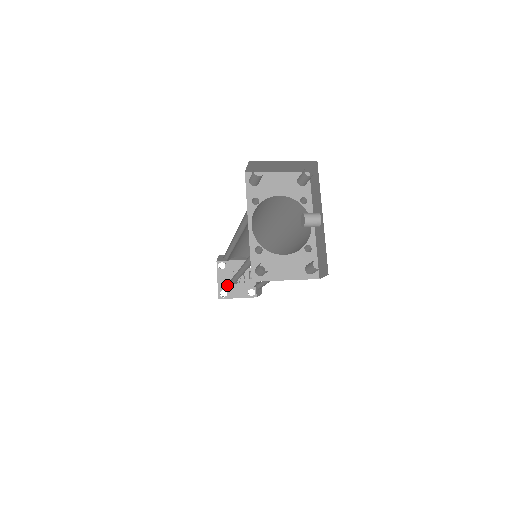
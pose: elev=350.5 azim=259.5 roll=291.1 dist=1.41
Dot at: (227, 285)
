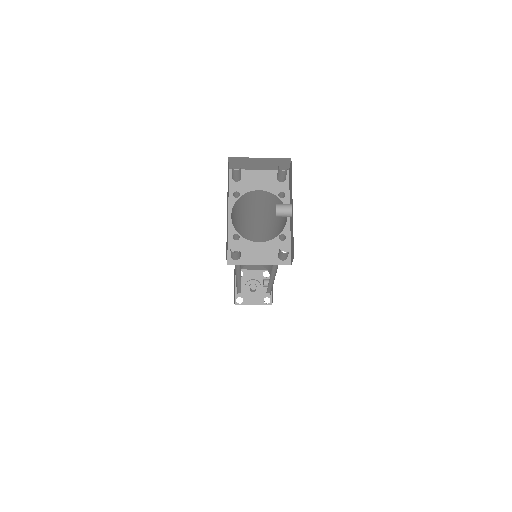
Dot at: (238, 289)
